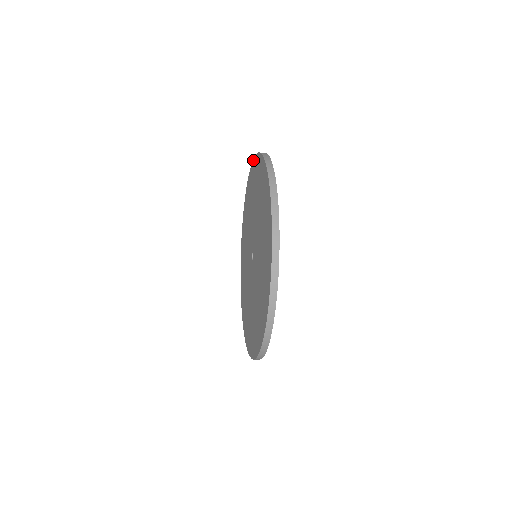
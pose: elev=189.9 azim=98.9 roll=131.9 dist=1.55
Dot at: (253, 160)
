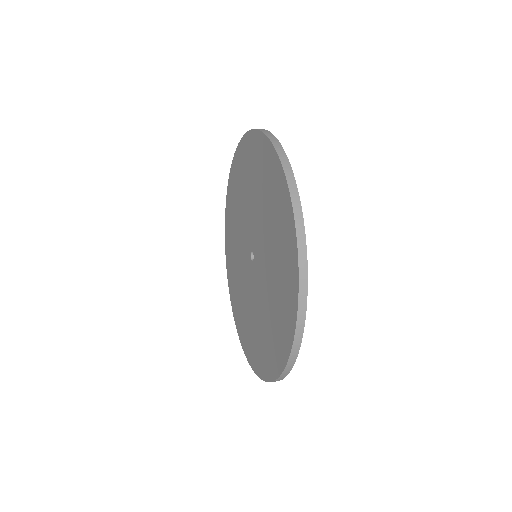
Dot at: (283, 173)
